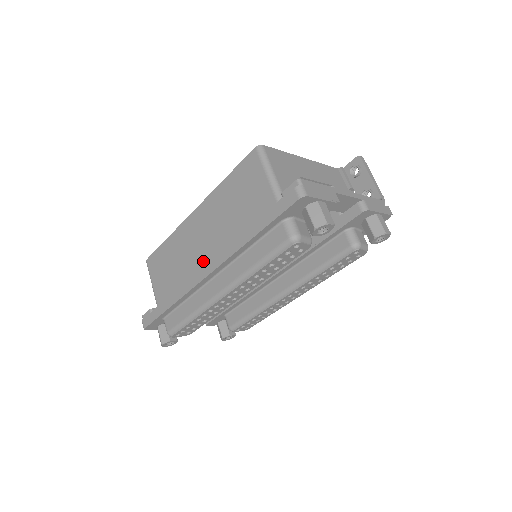
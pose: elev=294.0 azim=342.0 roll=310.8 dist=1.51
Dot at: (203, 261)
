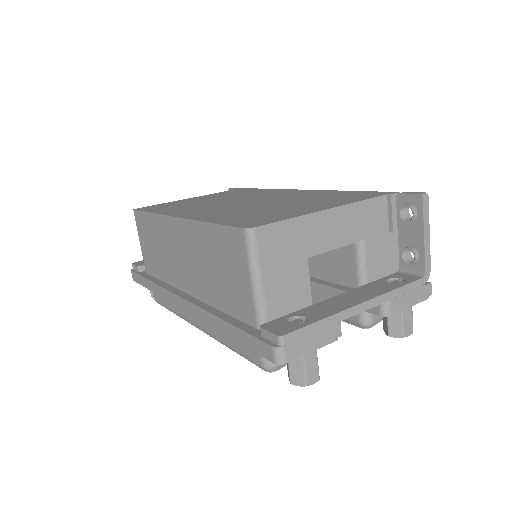
Dot at: (182, 282)
